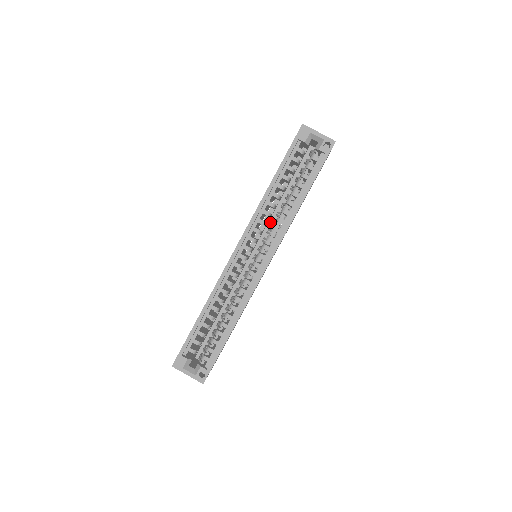
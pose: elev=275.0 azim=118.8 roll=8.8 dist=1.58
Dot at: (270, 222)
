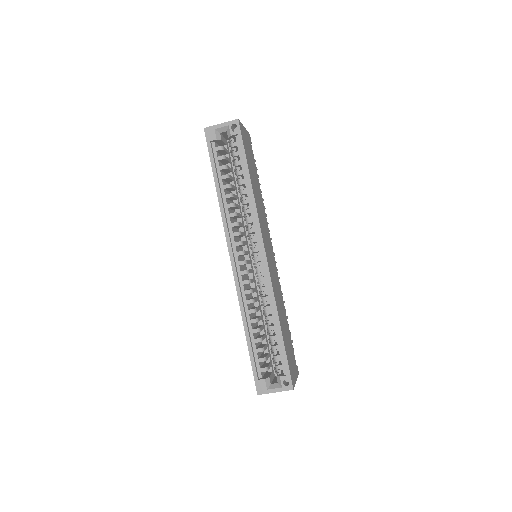
Dot at: (245, 221)
